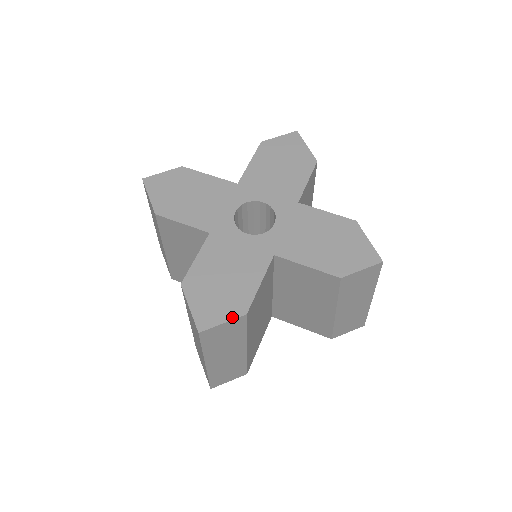
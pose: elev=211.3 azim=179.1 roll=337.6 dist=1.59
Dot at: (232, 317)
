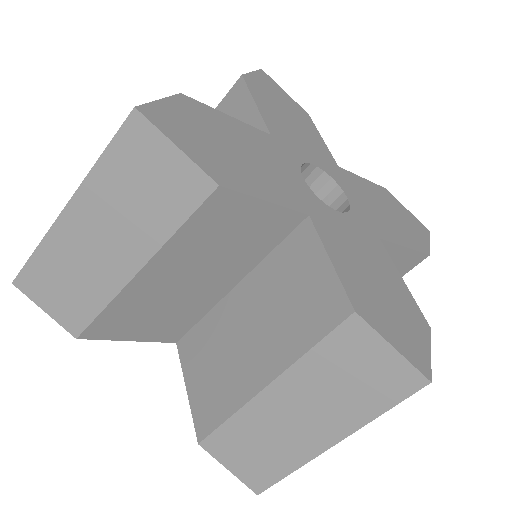
Dot at: (428, 339)
